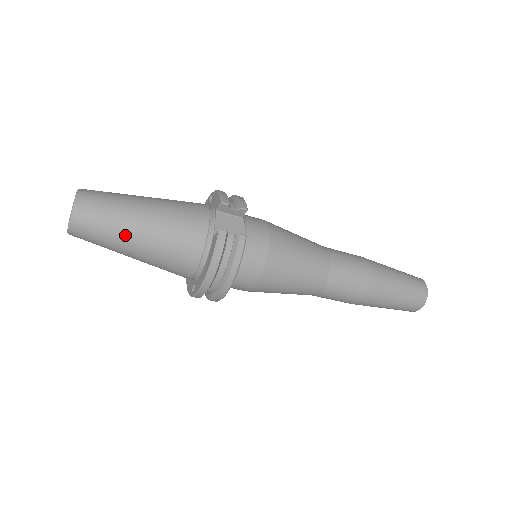
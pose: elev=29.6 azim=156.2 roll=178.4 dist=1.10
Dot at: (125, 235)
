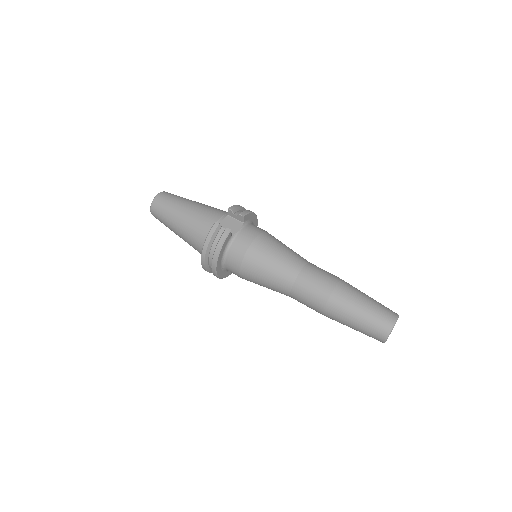
Dot at: (172, 218)
